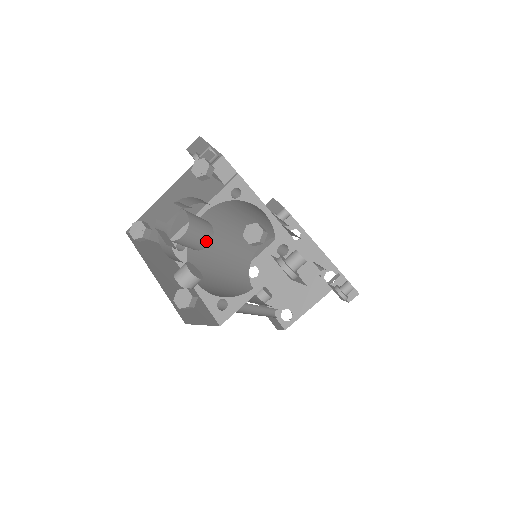
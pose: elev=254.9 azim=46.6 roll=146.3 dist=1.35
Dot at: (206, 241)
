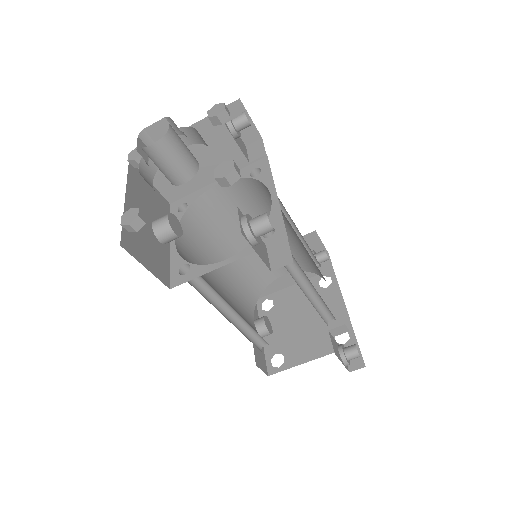
Dot at: (183, 174)
